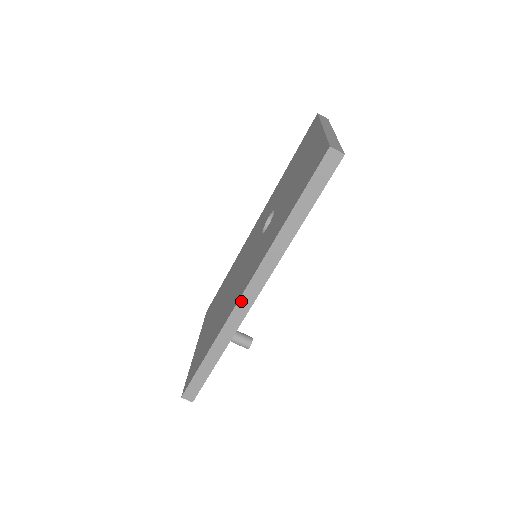
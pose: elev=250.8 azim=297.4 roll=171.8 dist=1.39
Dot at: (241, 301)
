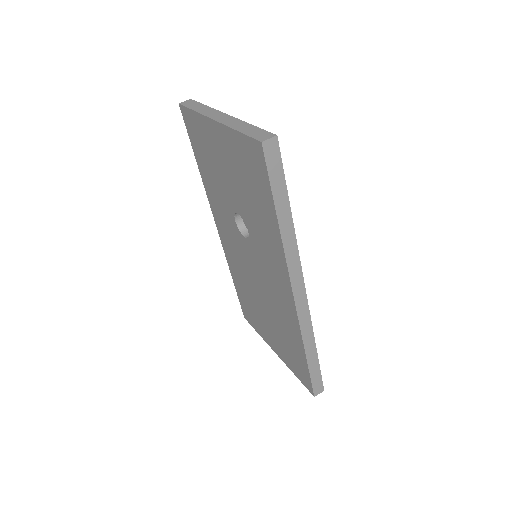
Dot at: (297, 304)
